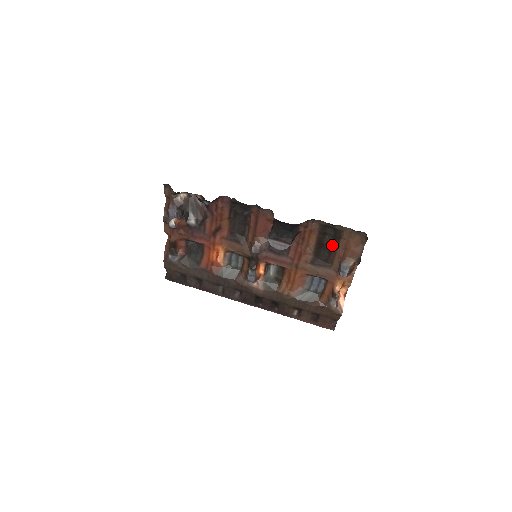
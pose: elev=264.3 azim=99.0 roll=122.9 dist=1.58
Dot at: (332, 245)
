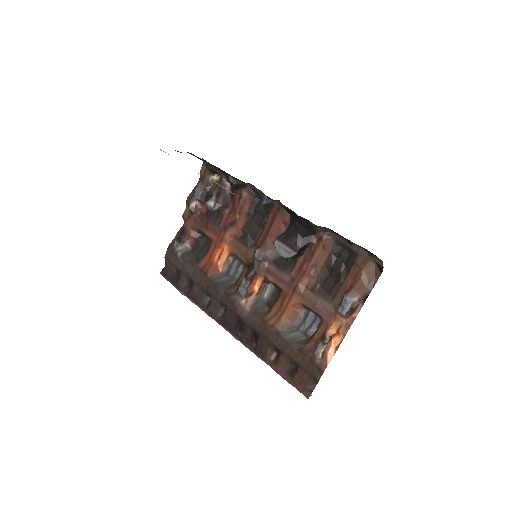
Dot at: (341, 271)
